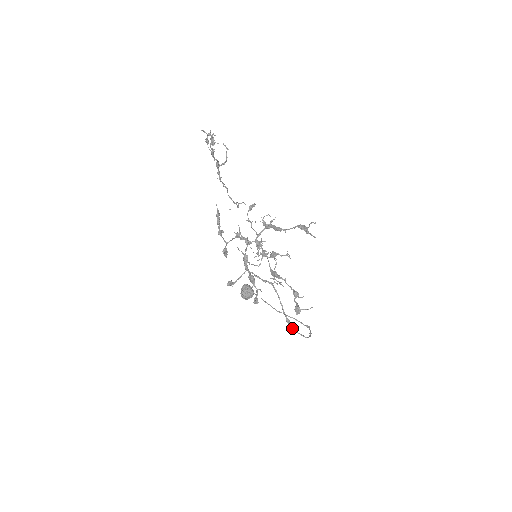
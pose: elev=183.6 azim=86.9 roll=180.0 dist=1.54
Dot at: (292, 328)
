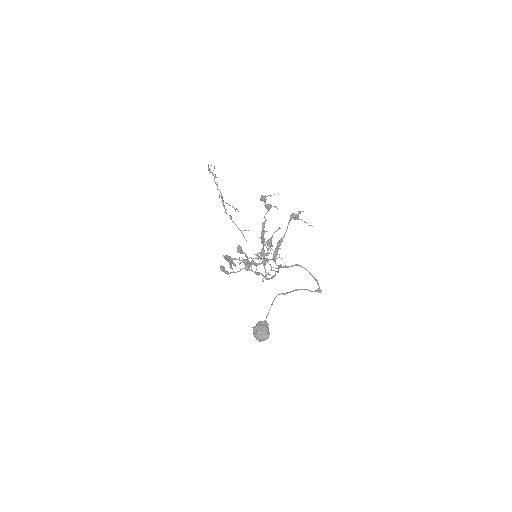
Dot at: (283, 266)
